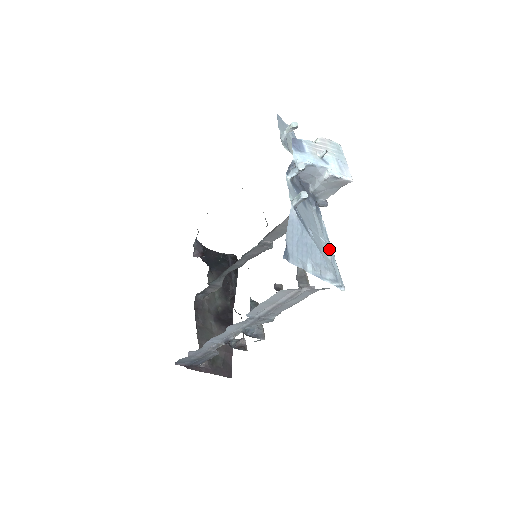
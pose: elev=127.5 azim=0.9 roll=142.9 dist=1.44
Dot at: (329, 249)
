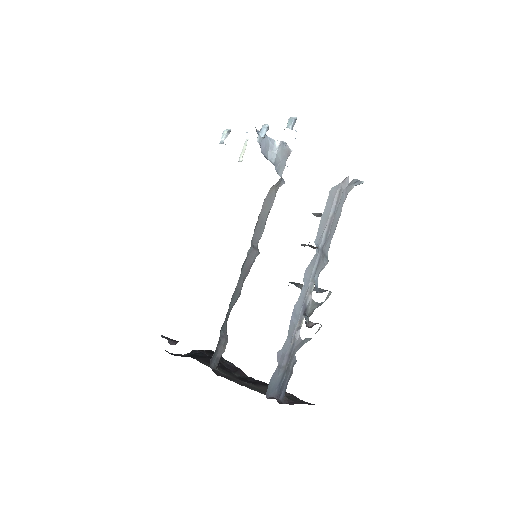
Dot at: occluded
